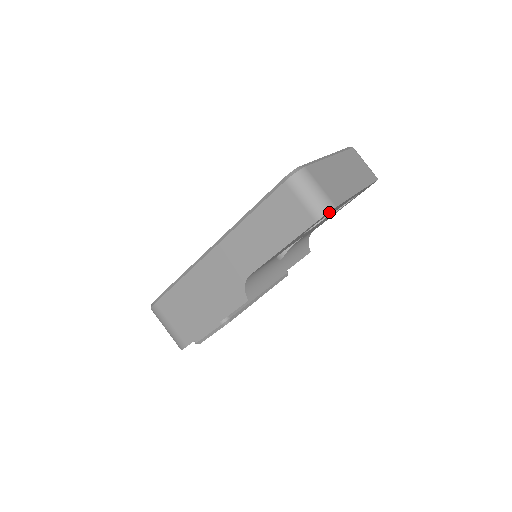
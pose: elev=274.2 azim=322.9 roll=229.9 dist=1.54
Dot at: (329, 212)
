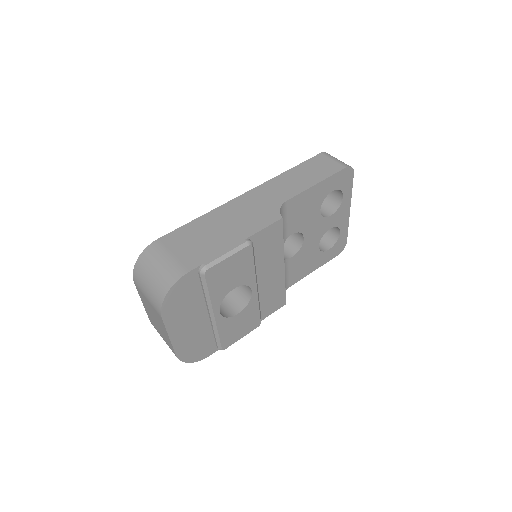
Dot at: (349, 175)
